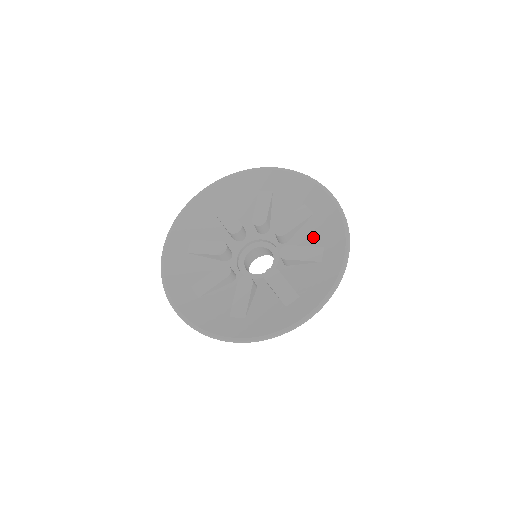
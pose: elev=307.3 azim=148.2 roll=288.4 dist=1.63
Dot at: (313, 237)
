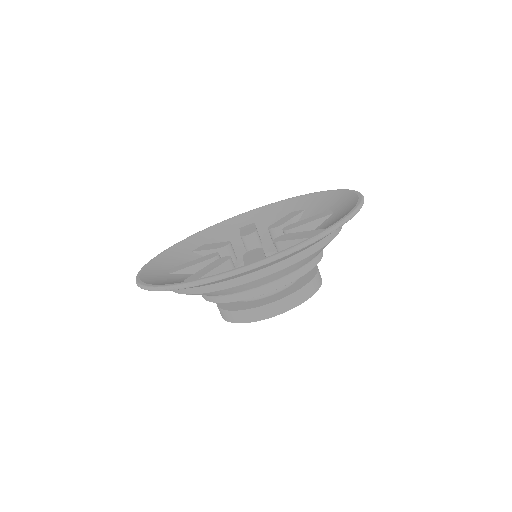
Dot at: (322, 228)
